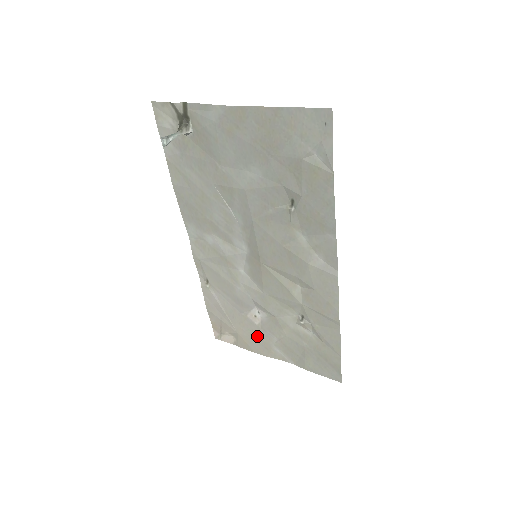
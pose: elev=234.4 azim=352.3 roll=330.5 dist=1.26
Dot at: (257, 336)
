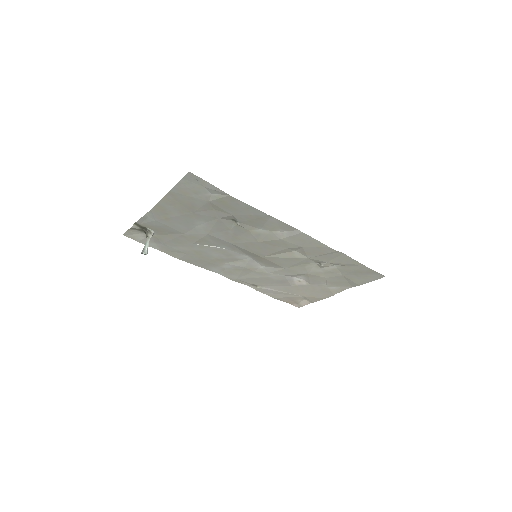
Dot at: (314, 290)
